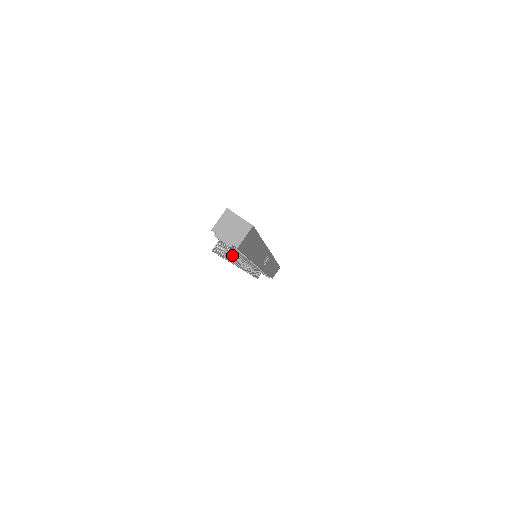
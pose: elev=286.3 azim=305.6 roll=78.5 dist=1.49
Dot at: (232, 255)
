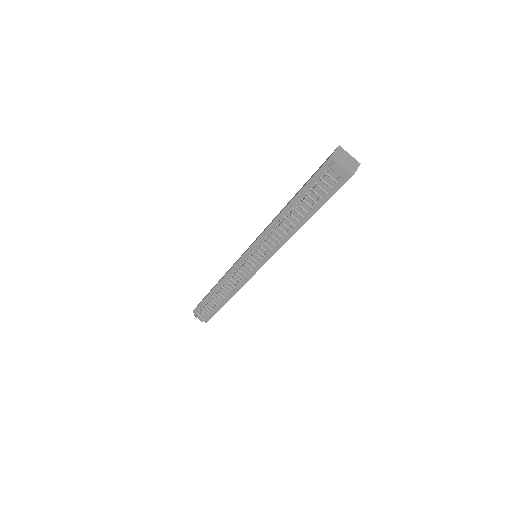
Dot at: (284, 219)
